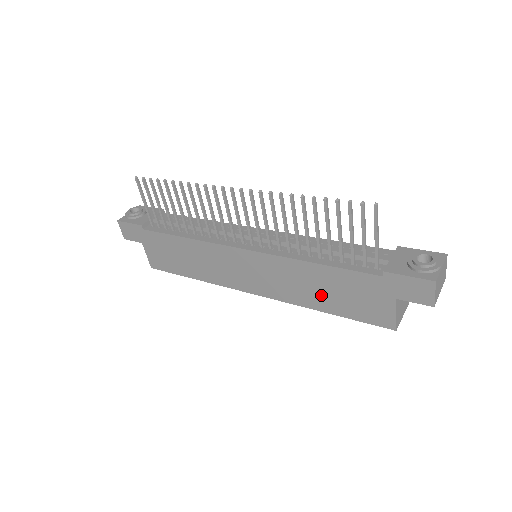
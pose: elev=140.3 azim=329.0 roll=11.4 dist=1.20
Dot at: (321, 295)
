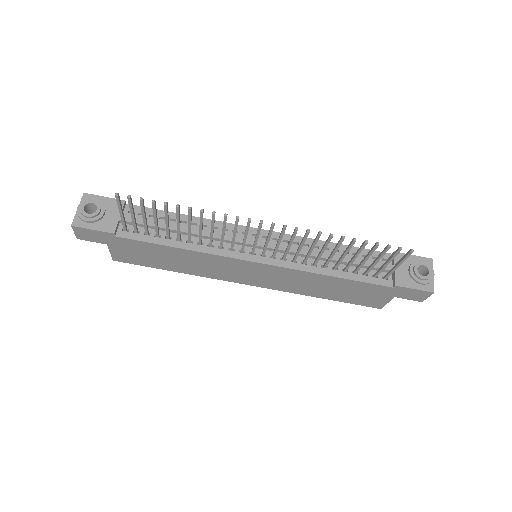
Dot at: (325, 291)
